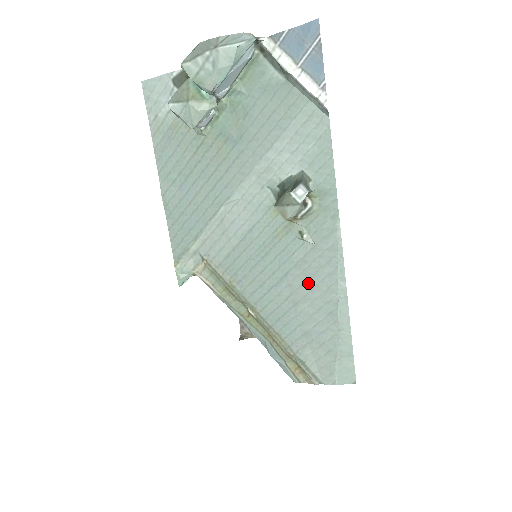
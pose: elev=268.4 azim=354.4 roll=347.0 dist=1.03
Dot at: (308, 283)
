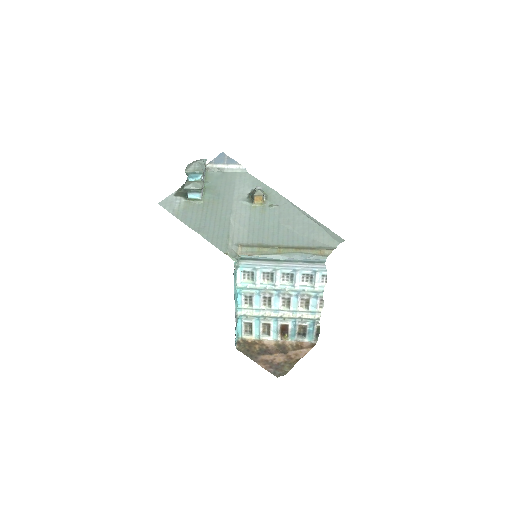
Dot at: (290, 219)
